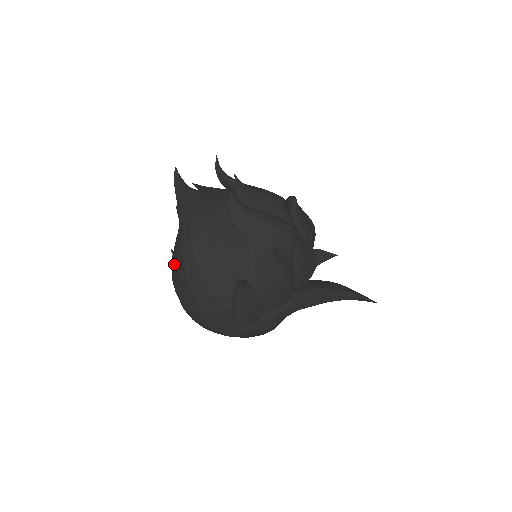
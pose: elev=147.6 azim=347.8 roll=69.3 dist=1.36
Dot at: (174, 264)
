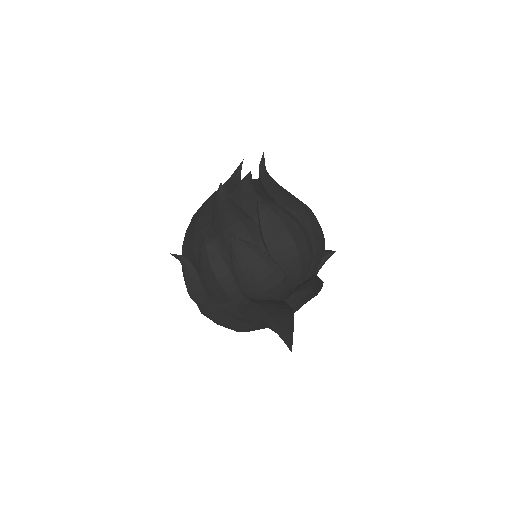
Dot at: occluded
